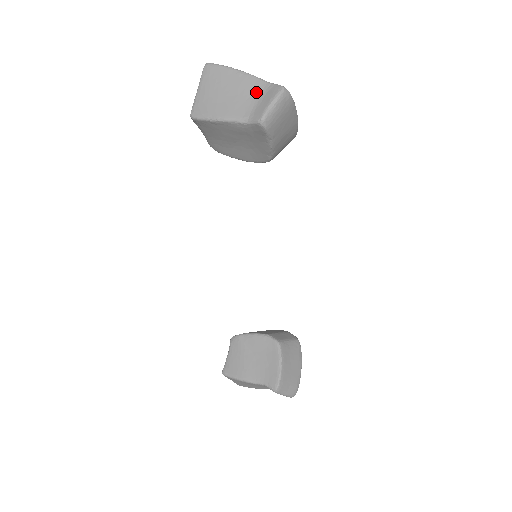
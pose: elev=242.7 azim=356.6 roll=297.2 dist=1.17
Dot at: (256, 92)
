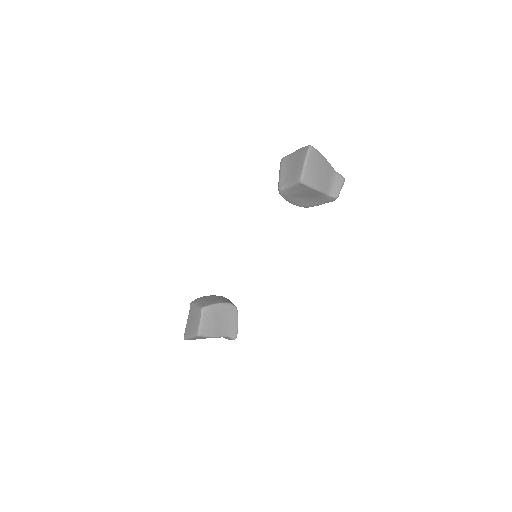
Dot at: (331, 175)
